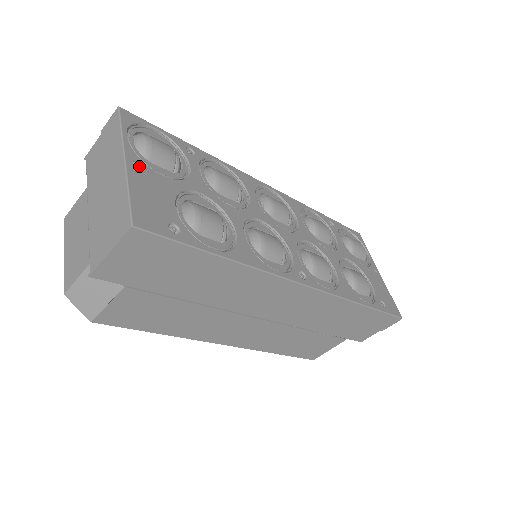
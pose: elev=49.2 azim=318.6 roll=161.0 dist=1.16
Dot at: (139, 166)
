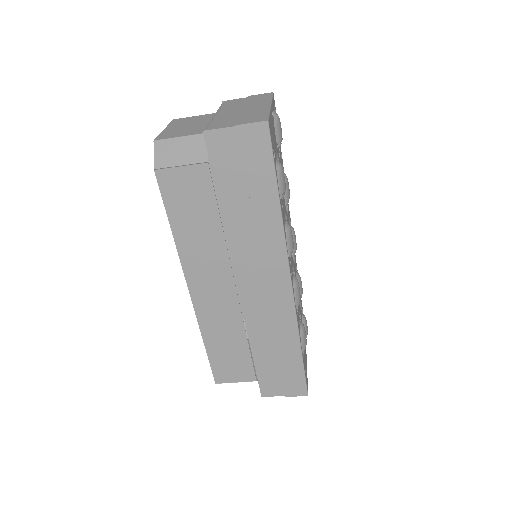
Dot at: occluded
